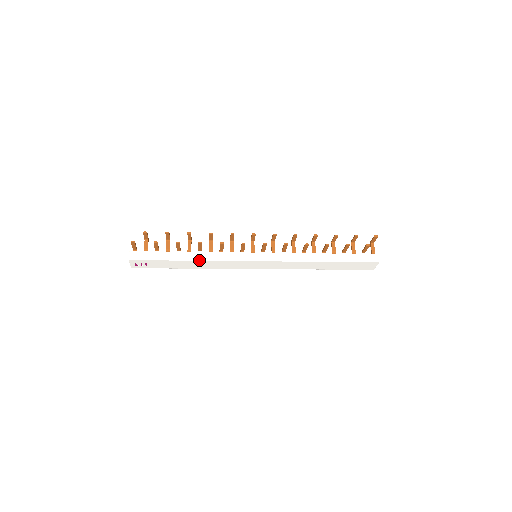
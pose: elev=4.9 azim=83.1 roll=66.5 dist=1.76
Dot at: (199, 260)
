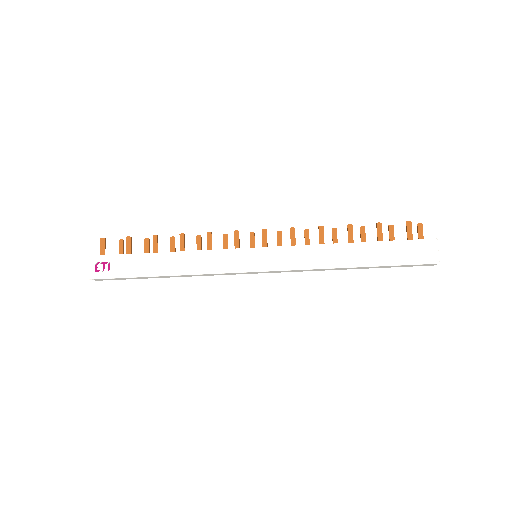
Dot at: (177, 251)
